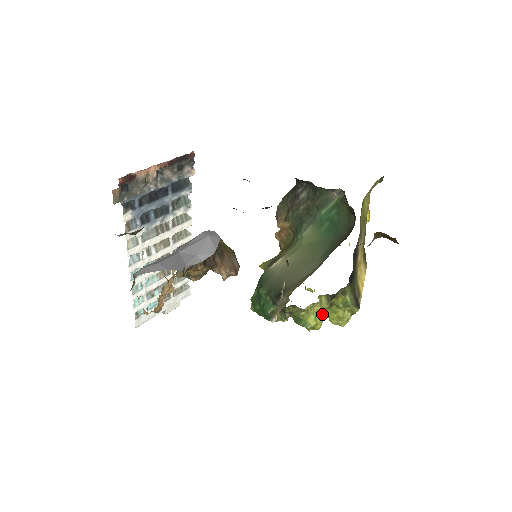
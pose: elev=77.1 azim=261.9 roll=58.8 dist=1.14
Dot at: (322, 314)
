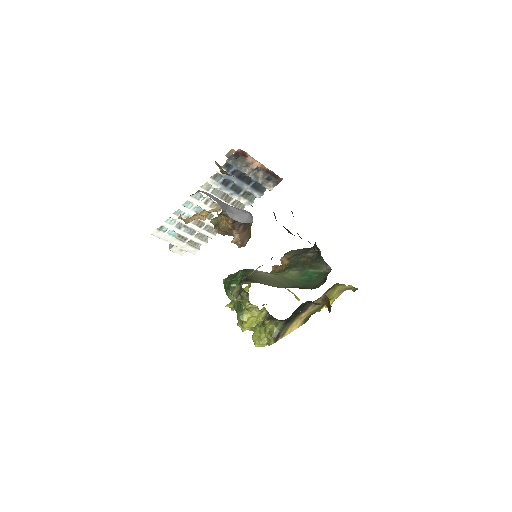
Dot at: (254, 322)
